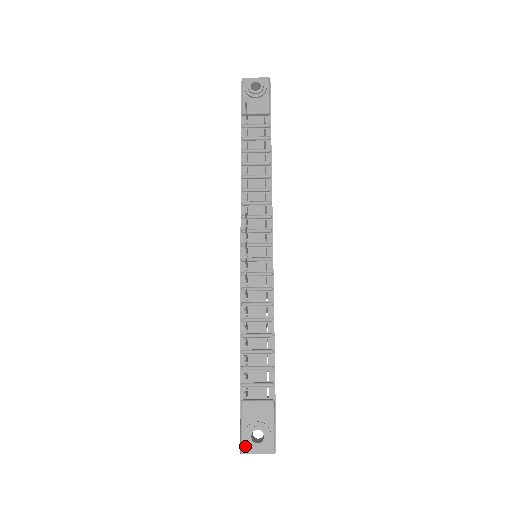
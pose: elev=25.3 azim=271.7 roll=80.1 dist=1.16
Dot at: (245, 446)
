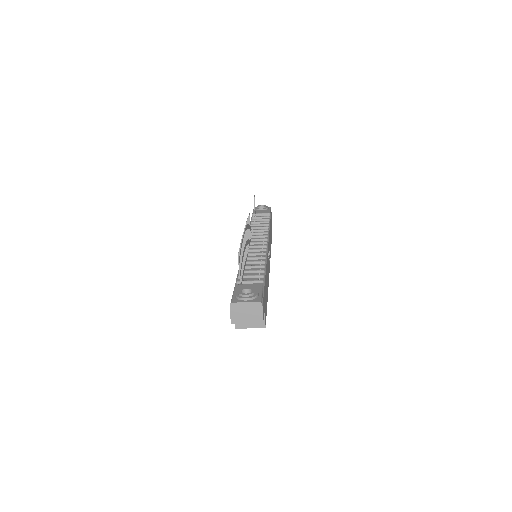
Dot at: (235, 300)
